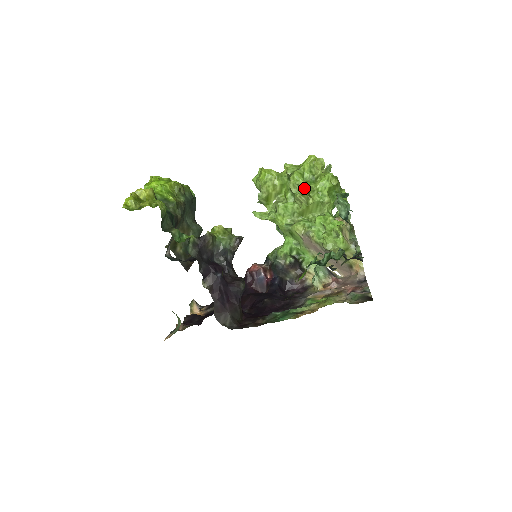
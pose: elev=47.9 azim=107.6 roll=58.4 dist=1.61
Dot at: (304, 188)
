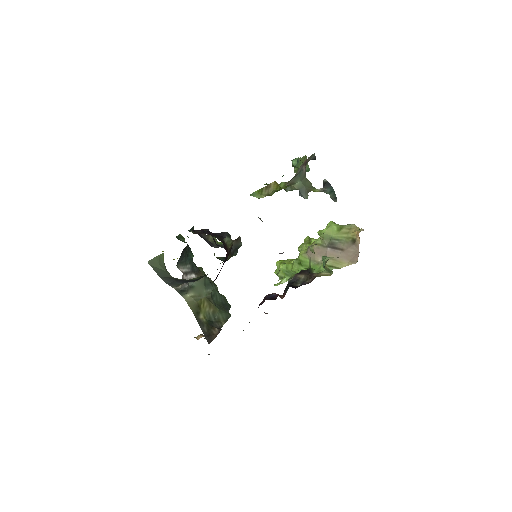
Dot at: occluded
